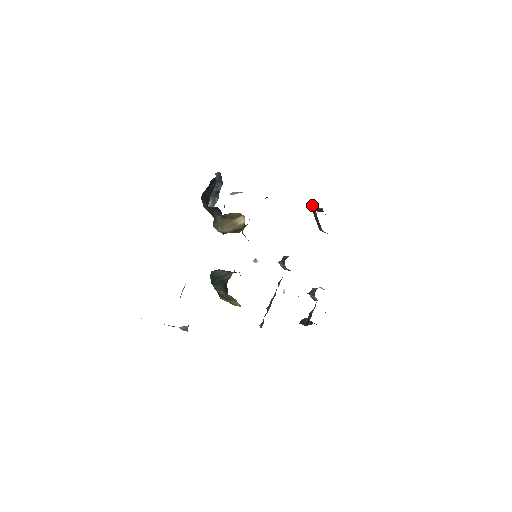
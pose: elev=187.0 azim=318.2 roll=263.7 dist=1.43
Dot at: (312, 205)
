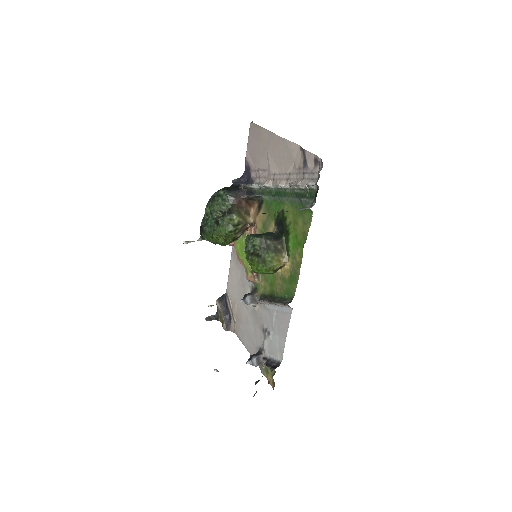
Dot at: (219, 298)
